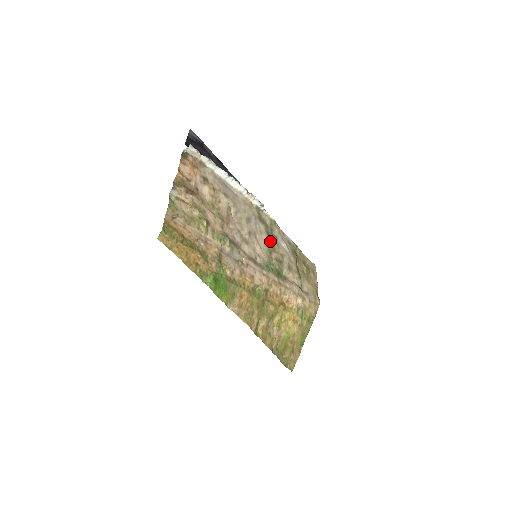
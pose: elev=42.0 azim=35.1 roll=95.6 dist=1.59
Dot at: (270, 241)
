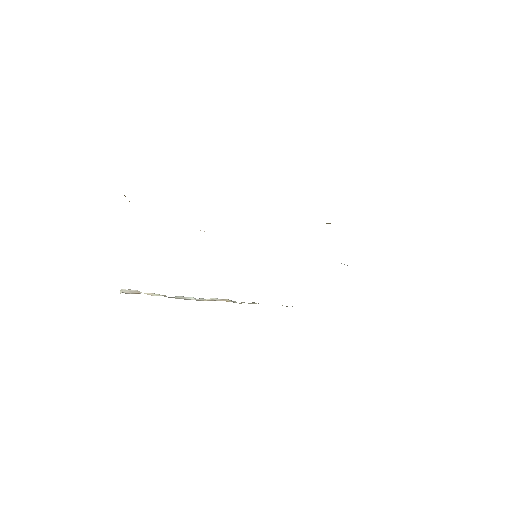
Dot at: occluded
